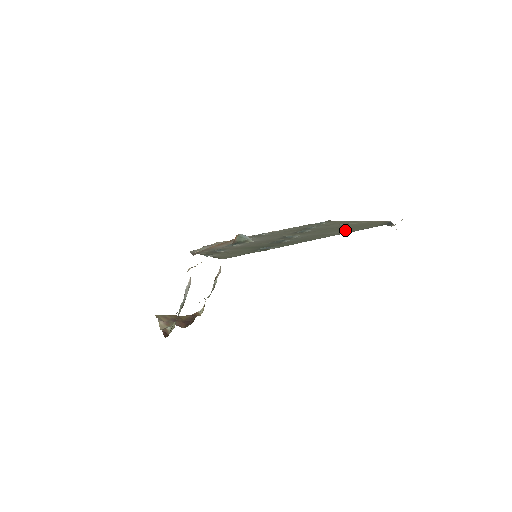
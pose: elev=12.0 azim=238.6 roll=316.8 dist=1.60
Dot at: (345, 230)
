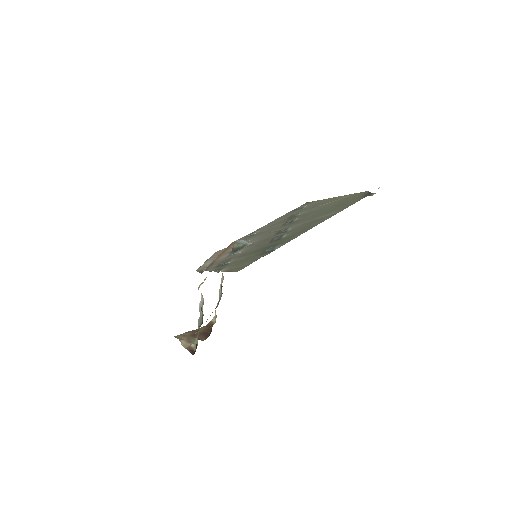
Dot at: (332, 211)
